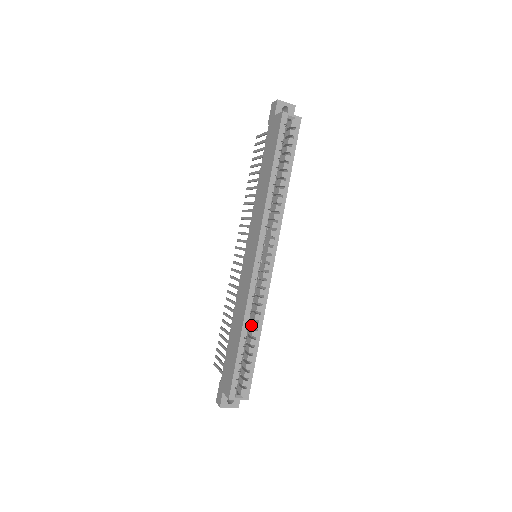
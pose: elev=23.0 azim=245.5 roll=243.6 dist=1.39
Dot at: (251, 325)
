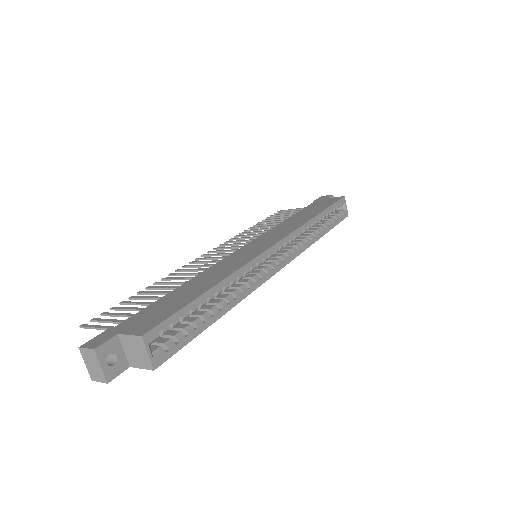
Dot at: (220, 296)
